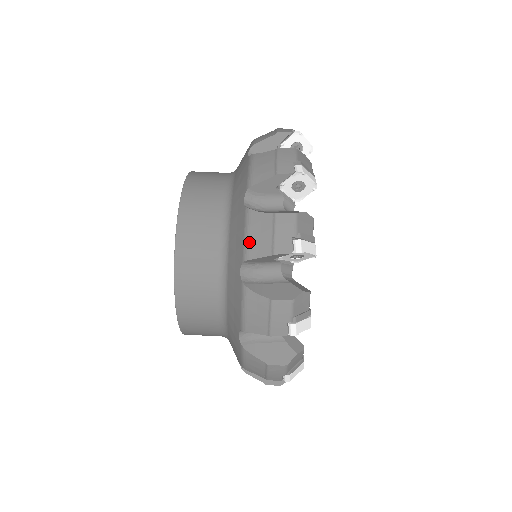
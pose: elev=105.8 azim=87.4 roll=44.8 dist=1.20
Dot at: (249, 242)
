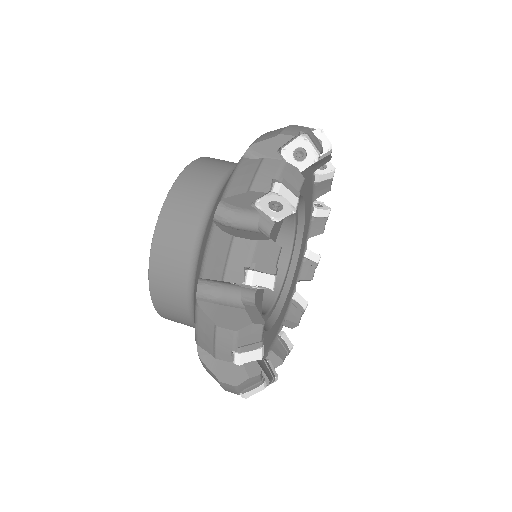
Dot at: (206, 260)
